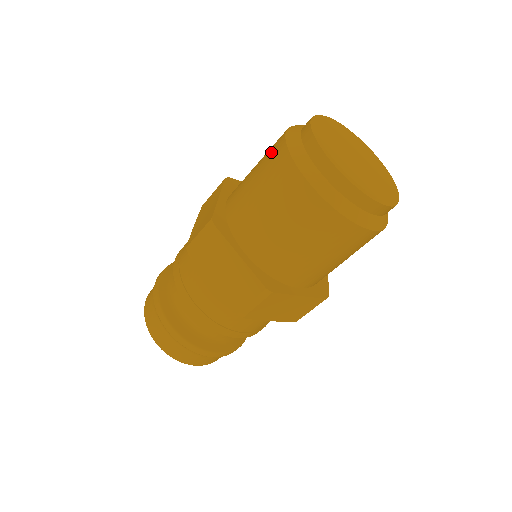
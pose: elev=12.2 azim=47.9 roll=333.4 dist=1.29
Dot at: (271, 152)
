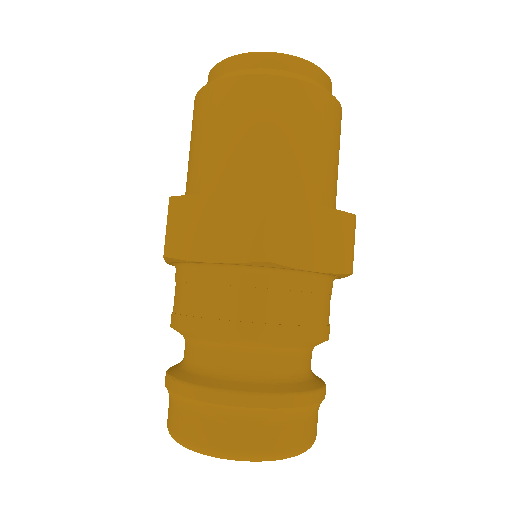
Dot at: (192, 122)
